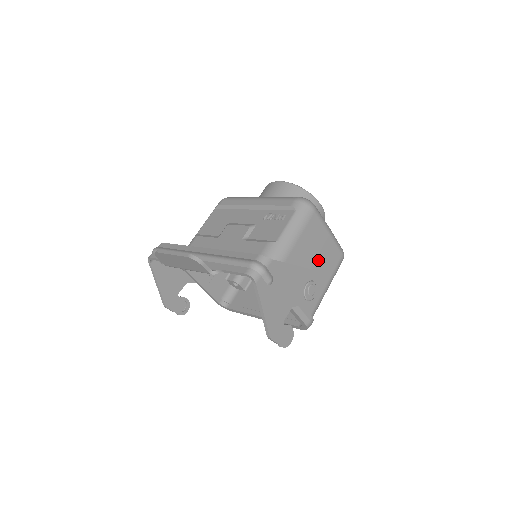
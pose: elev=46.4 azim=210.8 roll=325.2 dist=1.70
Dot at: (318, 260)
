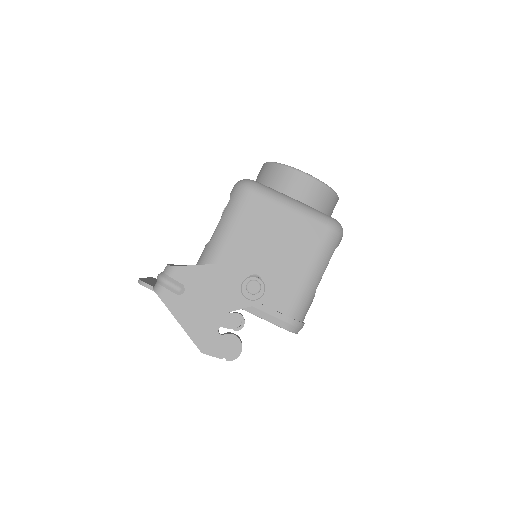
Dot at: (278, 246)
